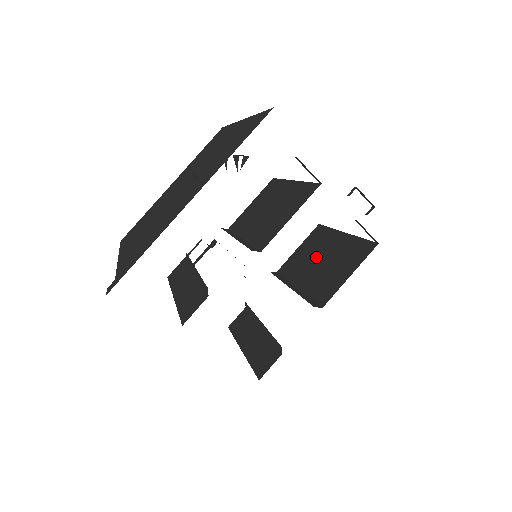
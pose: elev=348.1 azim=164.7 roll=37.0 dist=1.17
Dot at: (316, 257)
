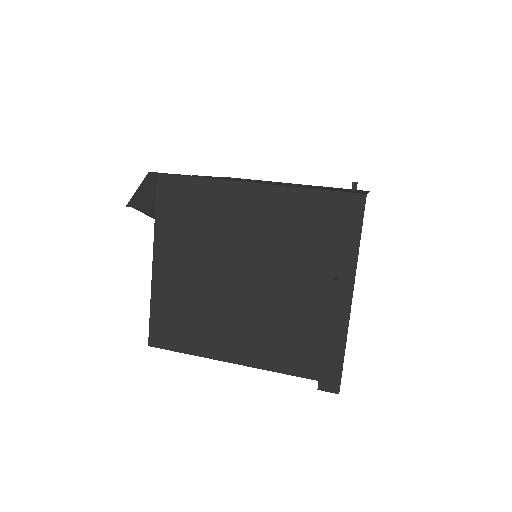
Dot at: occluded
